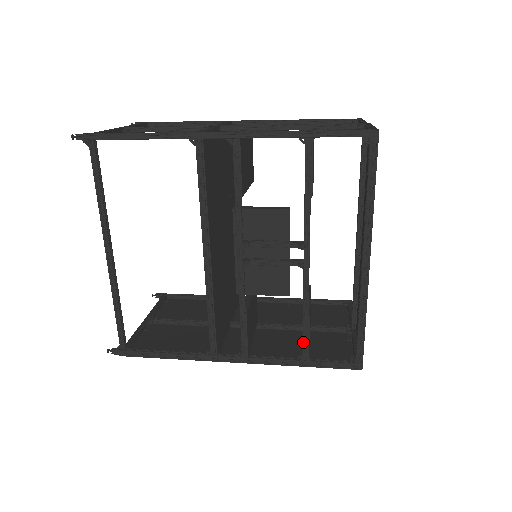
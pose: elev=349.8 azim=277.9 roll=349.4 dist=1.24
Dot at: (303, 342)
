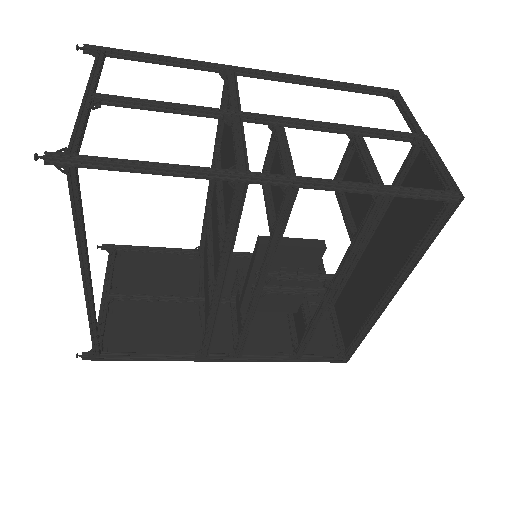
Dot at: (301, 348)
